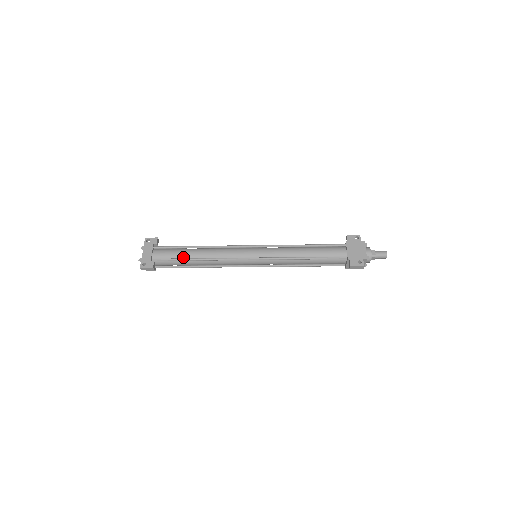
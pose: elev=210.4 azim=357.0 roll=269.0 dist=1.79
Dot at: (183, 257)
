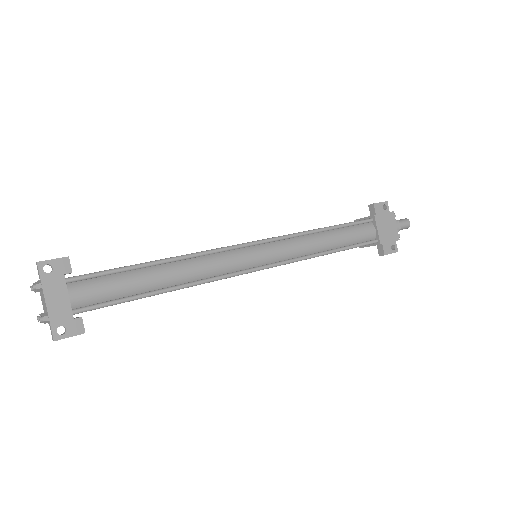
Dot at: (138, 291)
